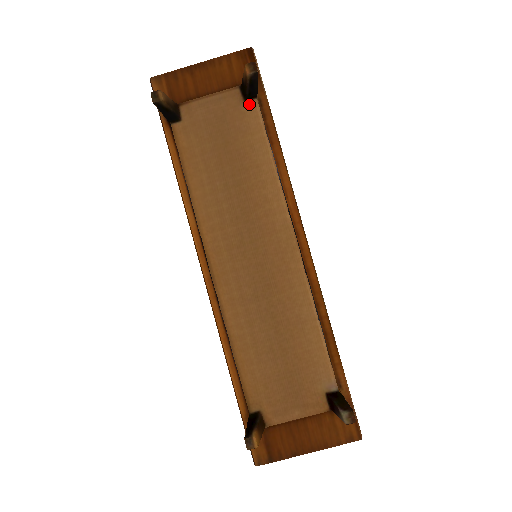
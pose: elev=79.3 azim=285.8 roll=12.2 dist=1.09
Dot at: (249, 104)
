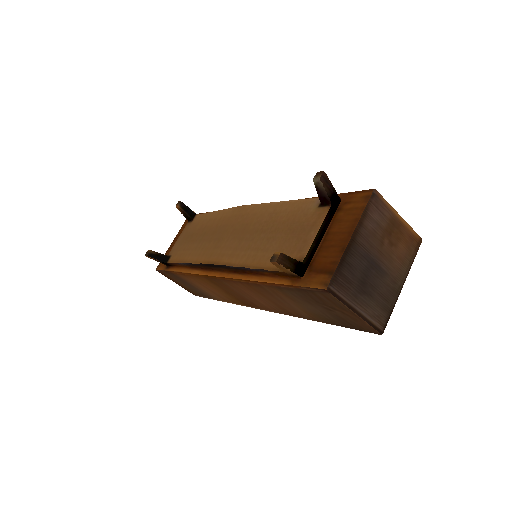
Dot at: (194, 219)
